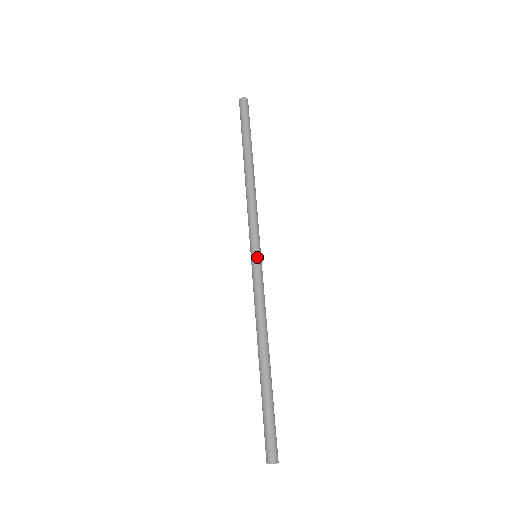
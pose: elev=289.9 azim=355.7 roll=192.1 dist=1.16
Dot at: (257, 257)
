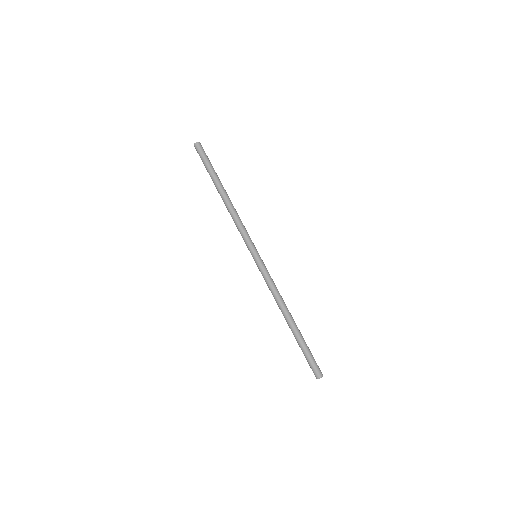
Dot at: occluded
